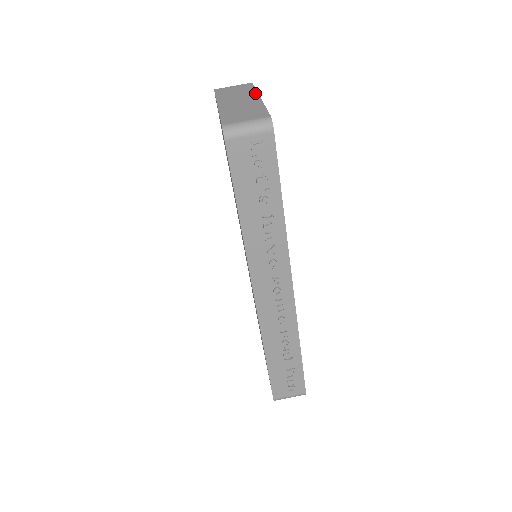
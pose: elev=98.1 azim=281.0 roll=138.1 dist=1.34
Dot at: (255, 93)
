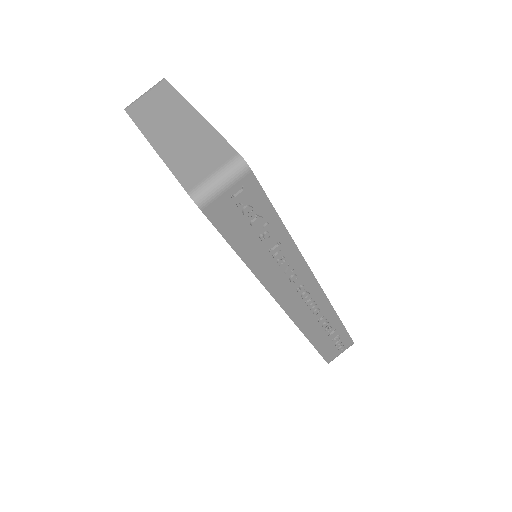
Dot at: (184, 104)
